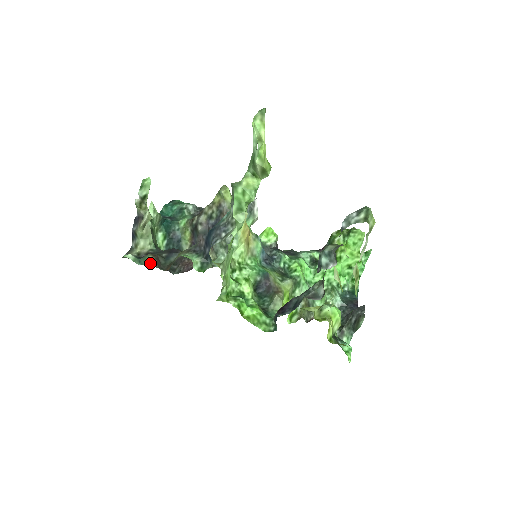
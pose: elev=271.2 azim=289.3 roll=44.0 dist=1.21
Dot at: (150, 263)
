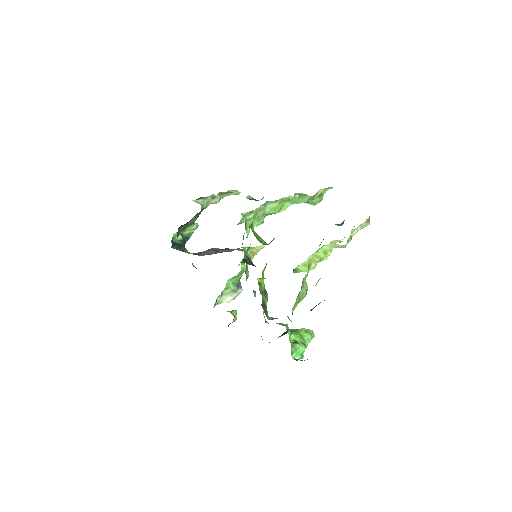
Dot at: occluded
